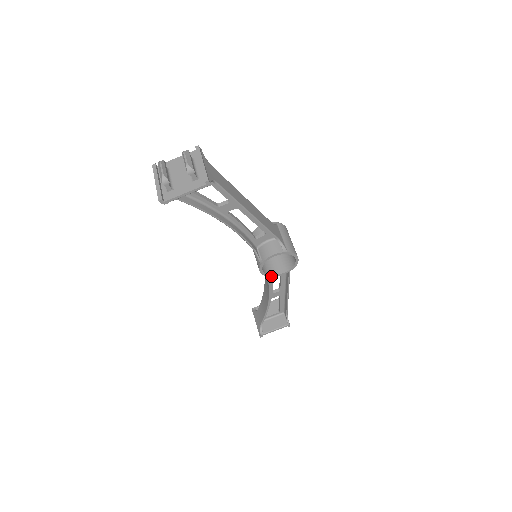
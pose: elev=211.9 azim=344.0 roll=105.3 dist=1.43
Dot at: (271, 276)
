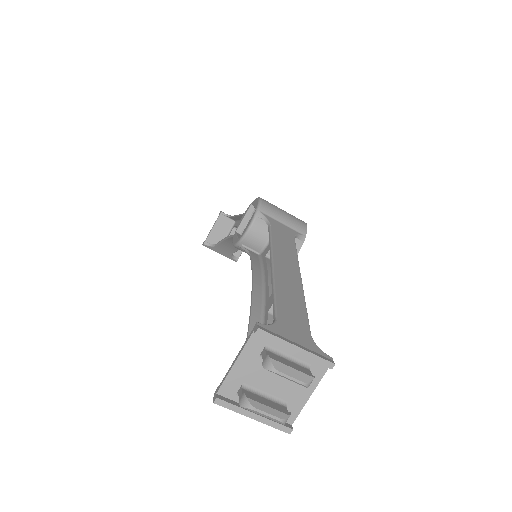
Dot at: occluded
